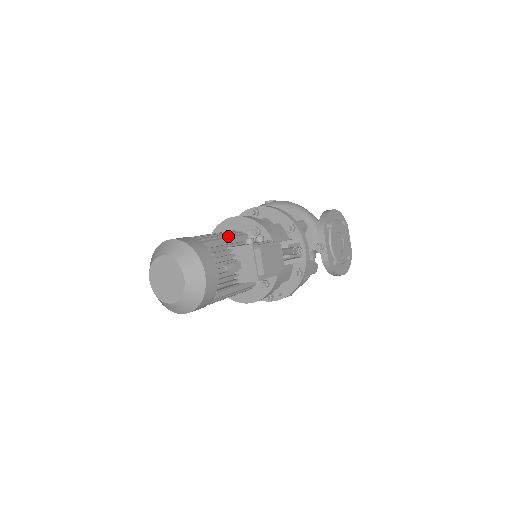
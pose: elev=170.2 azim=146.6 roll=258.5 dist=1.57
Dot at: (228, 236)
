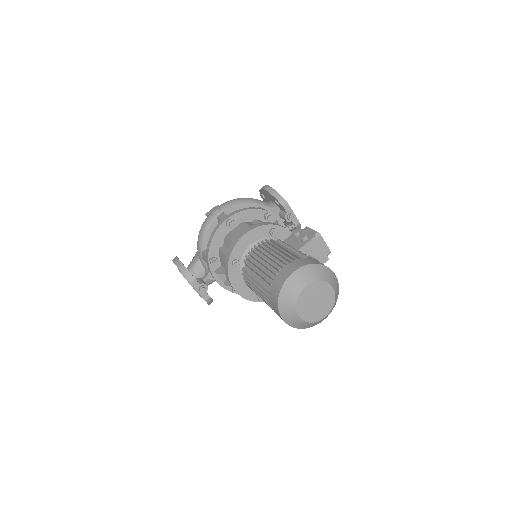
Dot at: (281, 246)
